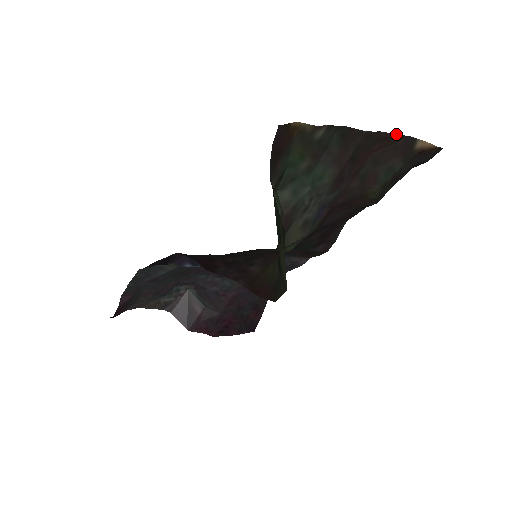
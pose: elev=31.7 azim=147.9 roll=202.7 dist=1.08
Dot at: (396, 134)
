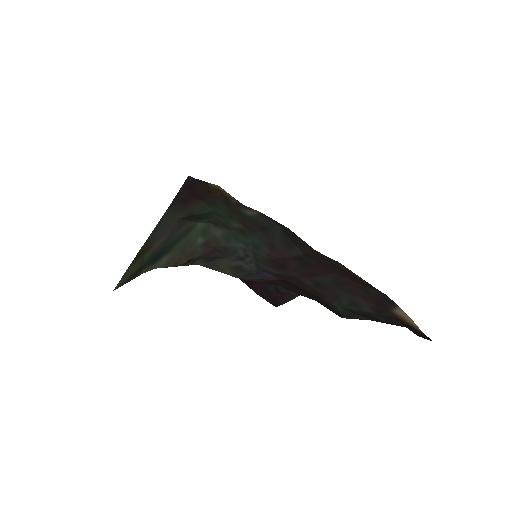
Dot at: occluded
